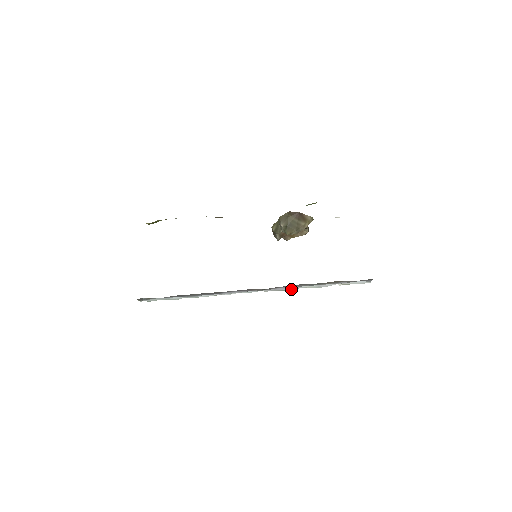
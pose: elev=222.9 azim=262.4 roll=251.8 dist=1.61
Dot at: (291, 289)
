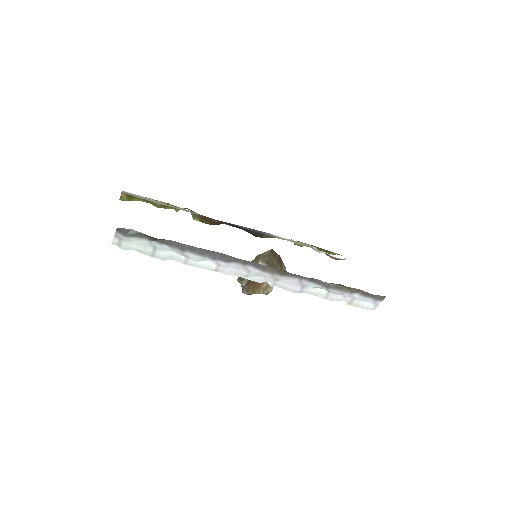
Dot at: (299, 291)
